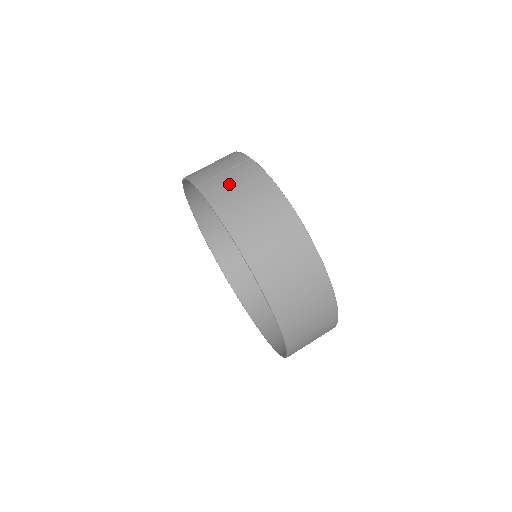
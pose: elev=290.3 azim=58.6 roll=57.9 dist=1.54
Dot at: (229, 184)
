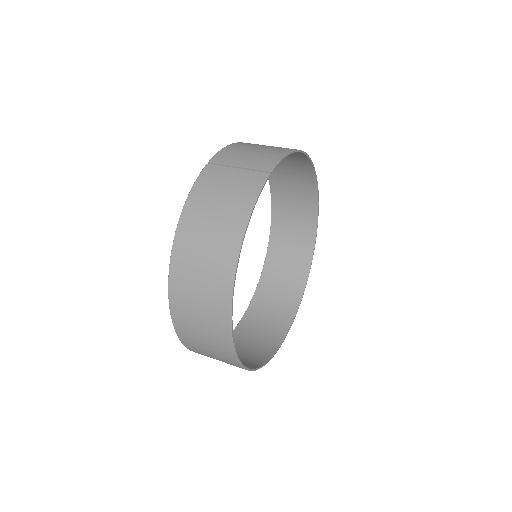
Dot at: (223, 183)
